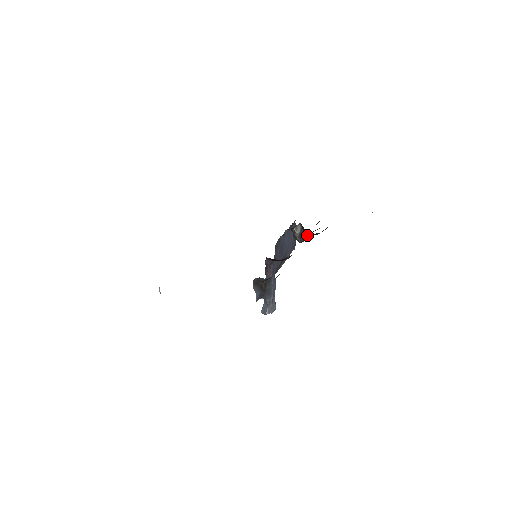
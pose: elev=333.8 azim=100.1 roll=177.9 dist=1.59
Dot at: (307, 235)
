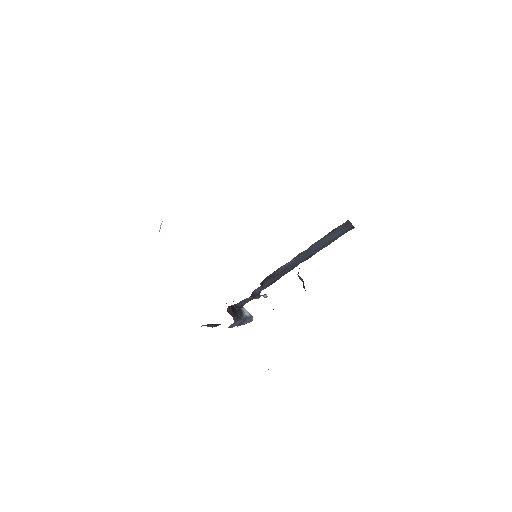
Dot at: occluded
